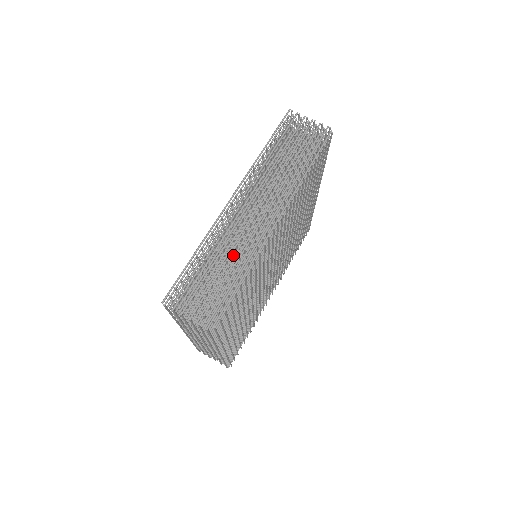
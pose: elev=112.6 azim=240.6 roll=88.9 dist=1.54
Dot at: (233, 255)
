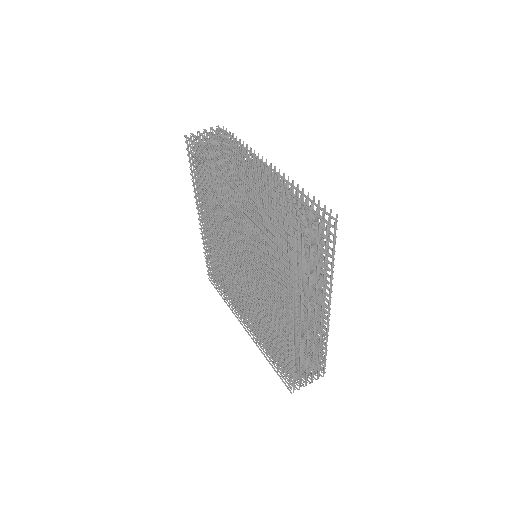
Dot at: occluded
